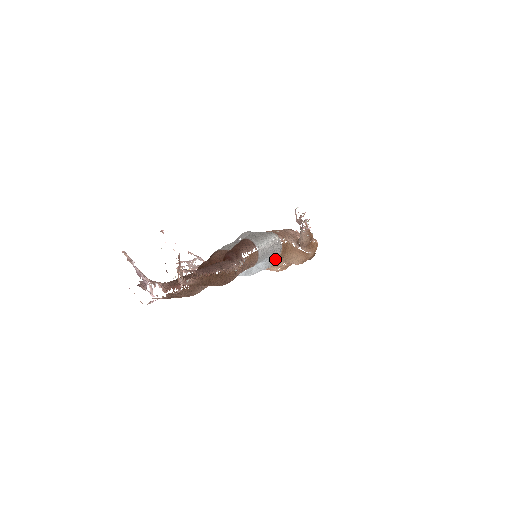
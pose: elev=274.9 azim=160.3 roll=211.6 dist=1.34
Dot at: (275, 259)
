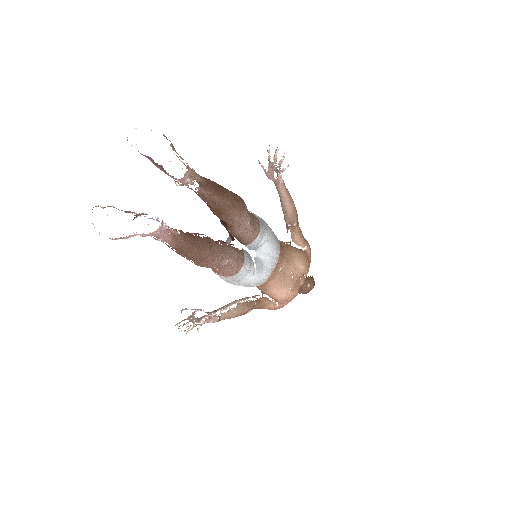
Dot at: (277, 239)
